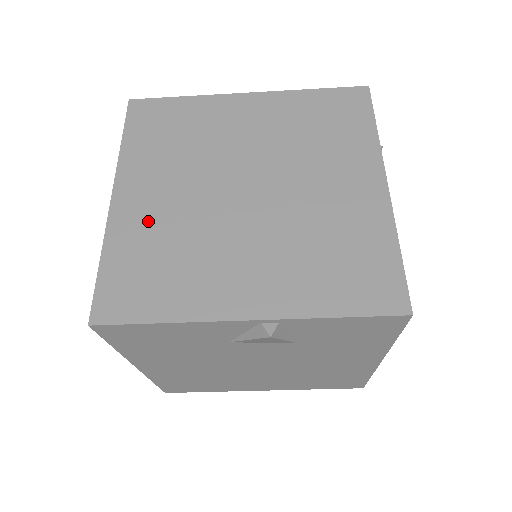
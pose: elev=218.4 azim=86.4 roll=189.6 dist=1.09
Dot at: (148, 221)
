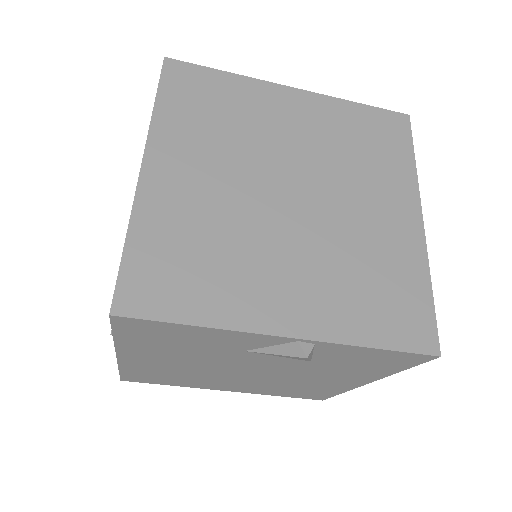
Dot at: (183, 205)
